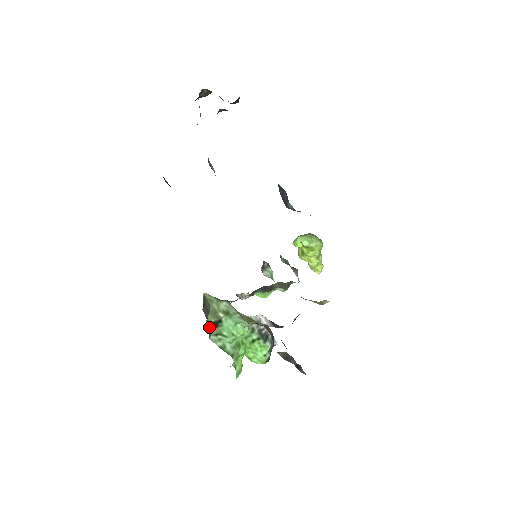
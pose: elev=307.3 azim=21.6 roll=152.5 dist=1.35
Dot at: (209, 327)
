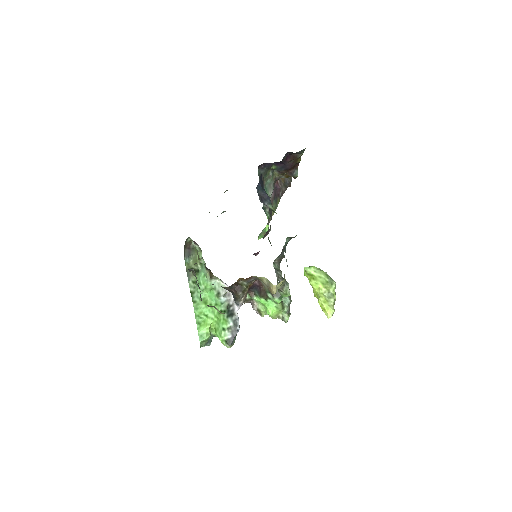
Dot at: occluded
